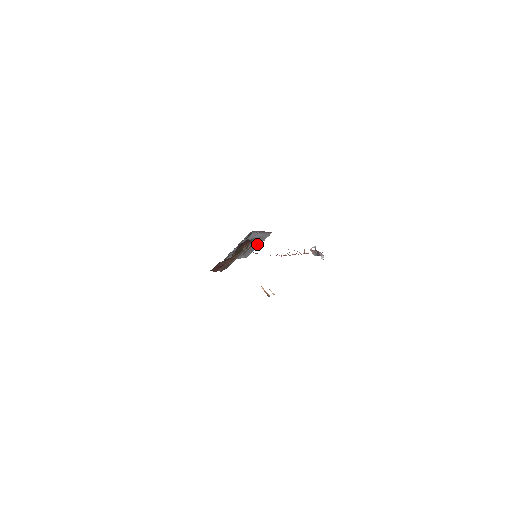
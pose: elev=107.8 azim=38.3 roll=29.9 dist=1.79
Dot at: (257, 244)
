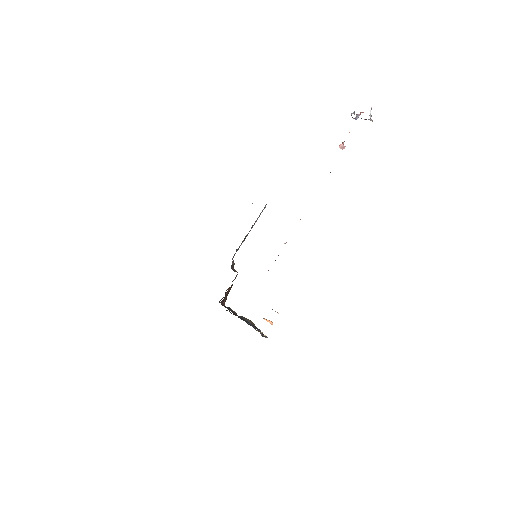
Dot at: occluded
